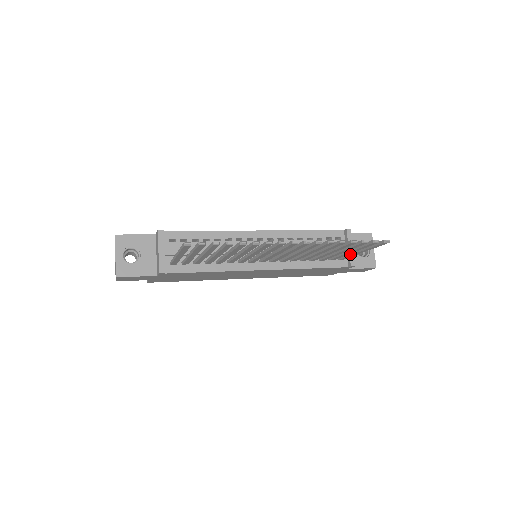
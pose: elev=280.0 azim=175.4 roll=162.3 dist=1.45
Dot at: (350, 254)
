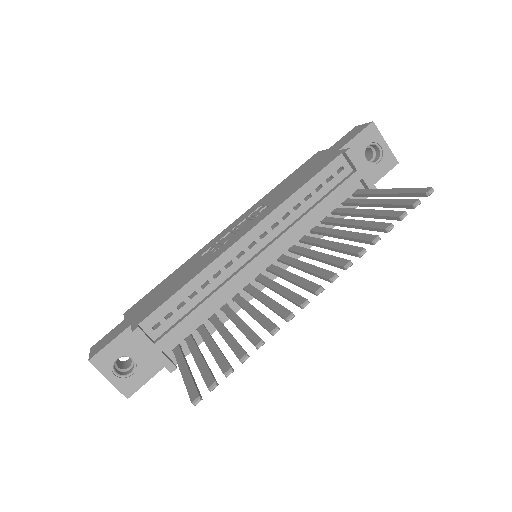
Dot at: (371, 196)
